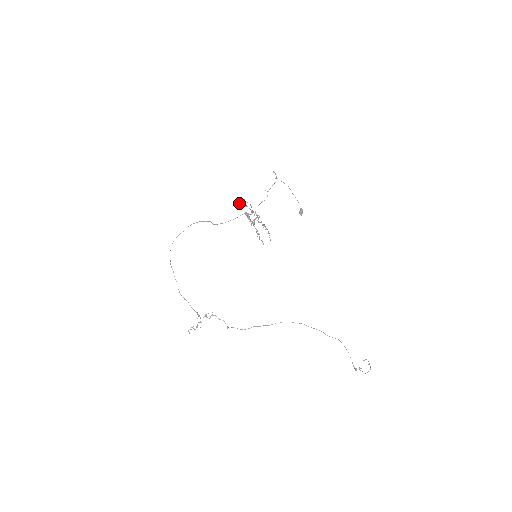
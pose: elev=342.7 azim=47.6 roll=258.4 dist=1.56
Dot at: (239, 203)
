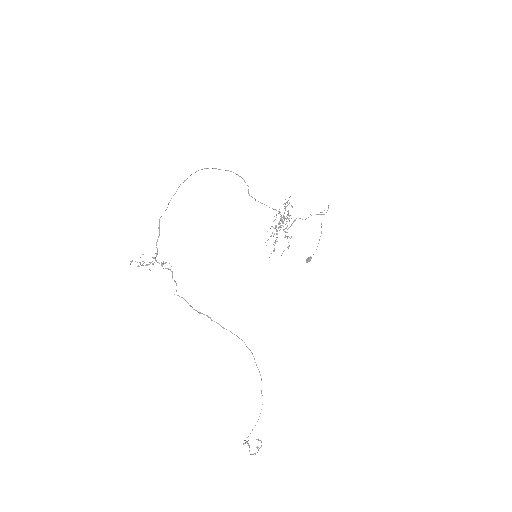
Dot at: occluded
